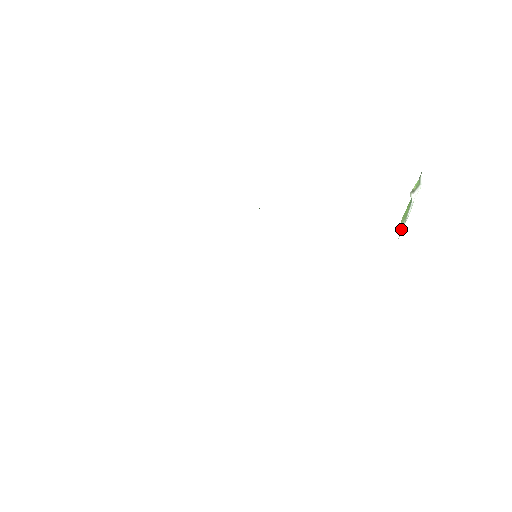
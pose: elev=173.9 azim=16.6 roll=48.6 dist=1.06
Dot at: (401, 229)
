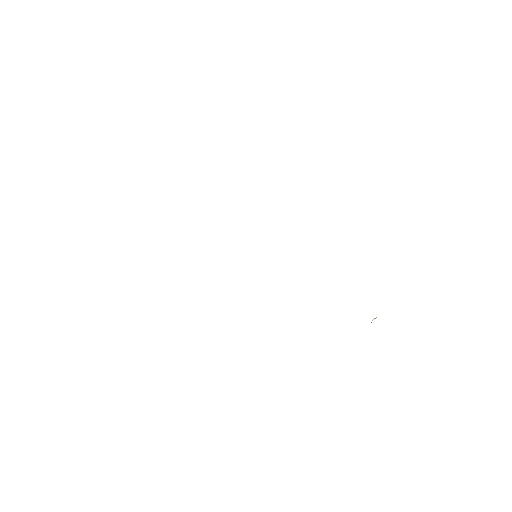
Dot at: occluded
